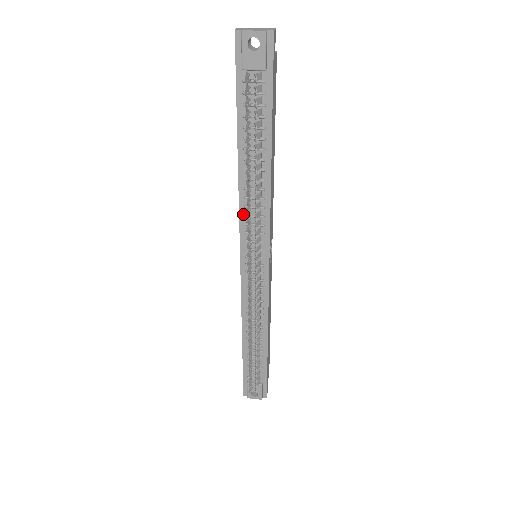
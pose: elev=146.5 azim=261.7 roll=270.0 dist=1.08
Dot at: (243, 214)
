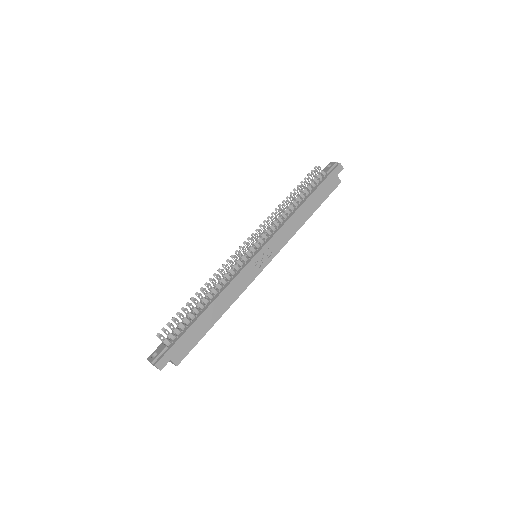
Dot at: occluded
